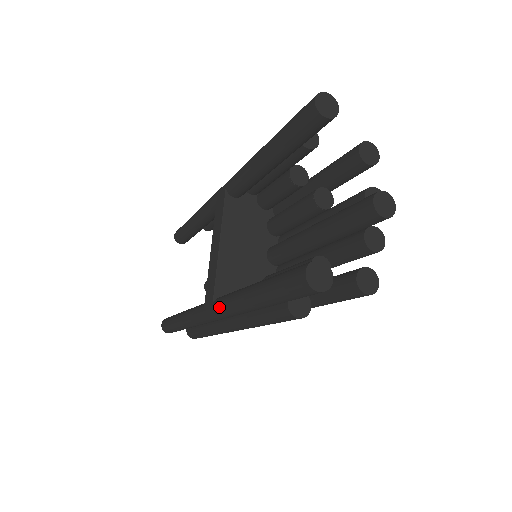
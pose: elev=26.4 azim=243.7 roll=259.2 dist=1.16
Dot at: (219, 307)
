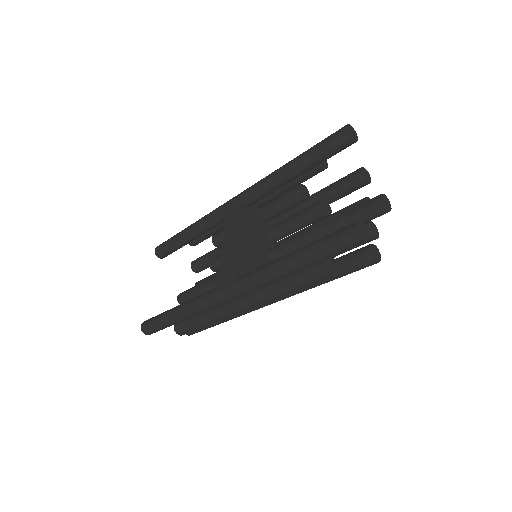
Dot at: (244, 281)
